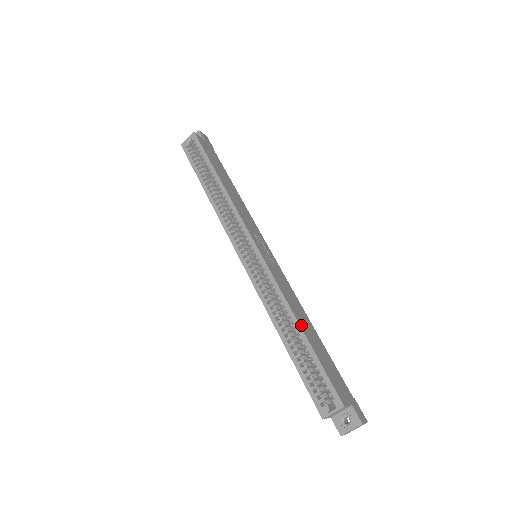
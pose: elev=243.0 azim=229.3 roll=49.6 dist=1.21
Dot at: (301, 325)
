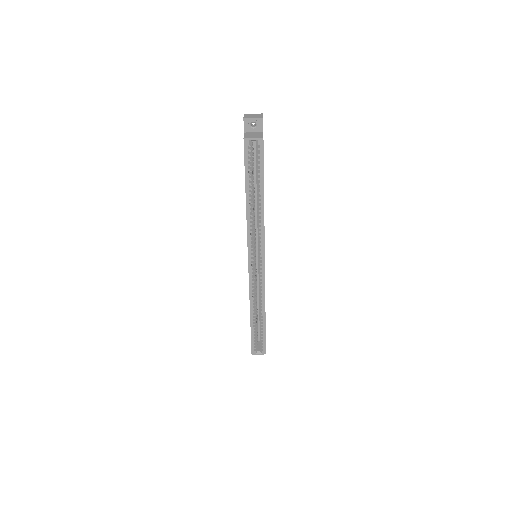
Dot at: (265, 315)
